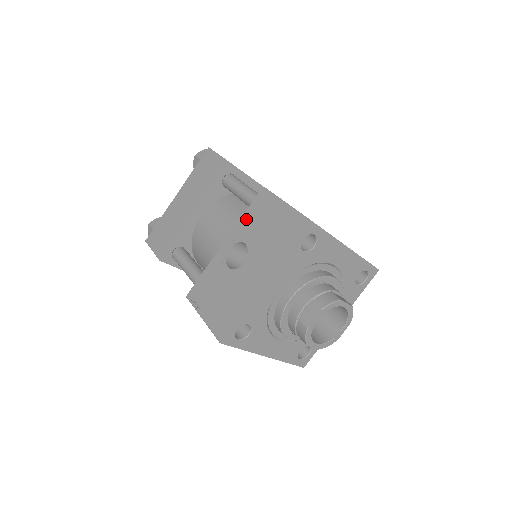
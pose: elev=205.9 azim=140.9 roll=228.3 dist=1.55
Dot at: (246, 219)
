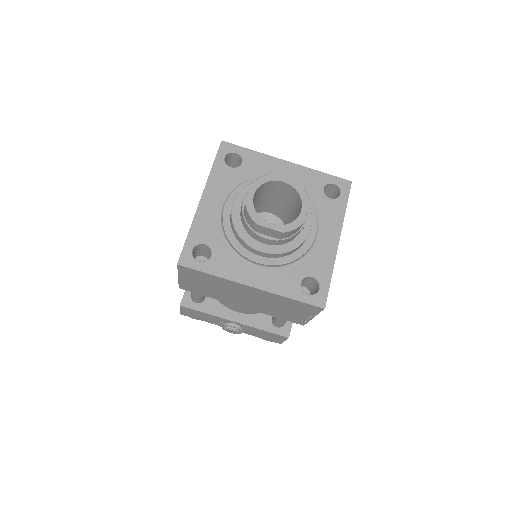
Dot at: occluded
